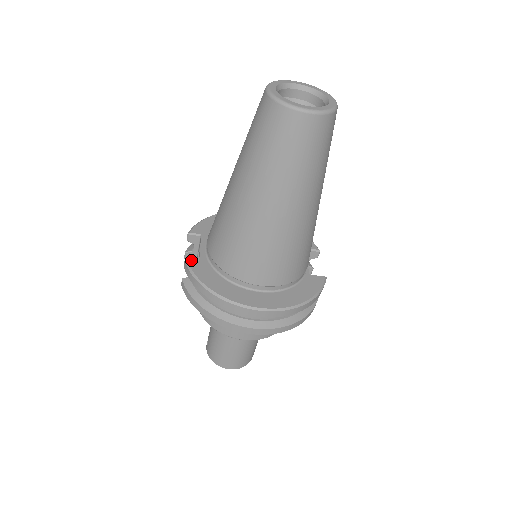
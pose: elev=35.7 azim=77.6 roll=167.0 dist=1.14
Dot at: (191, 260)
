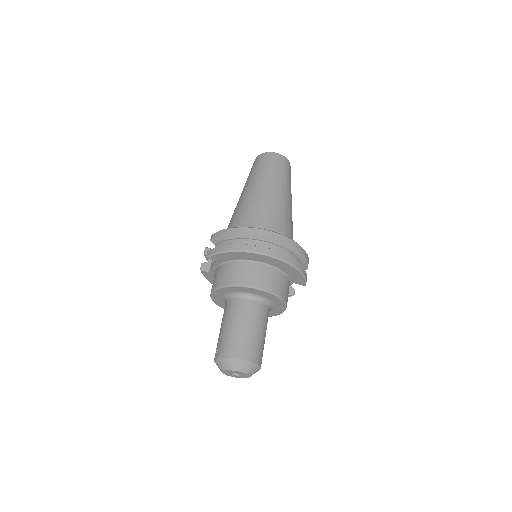
Dot at: occluded
